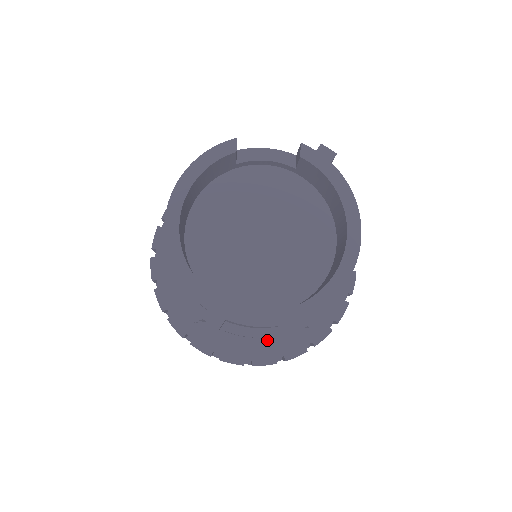
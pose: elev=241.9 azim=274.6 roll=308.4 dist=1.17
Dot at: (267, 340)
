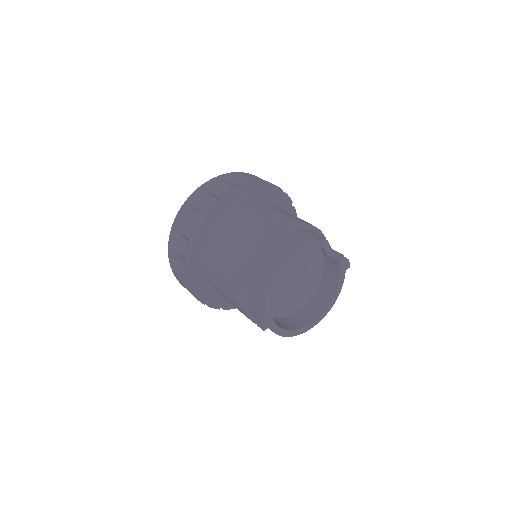
Dot at: occluded
